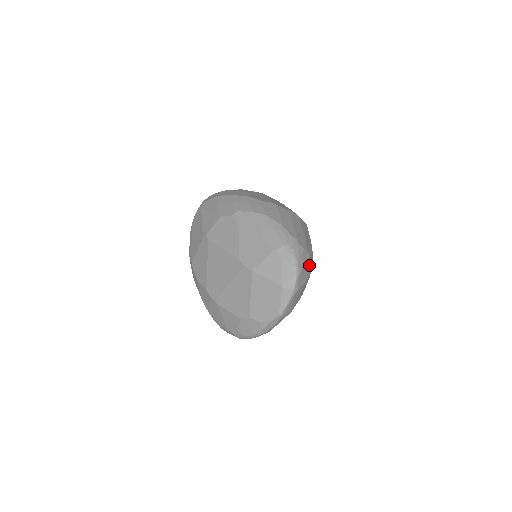
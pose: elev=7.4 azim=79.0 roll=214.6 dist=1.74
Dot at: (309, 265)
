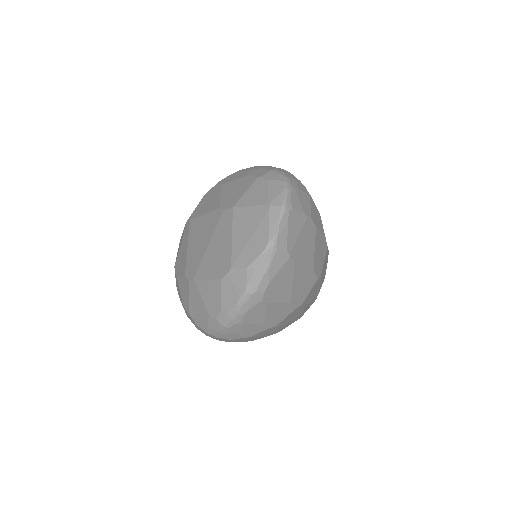
Dot at: (311, 208)
